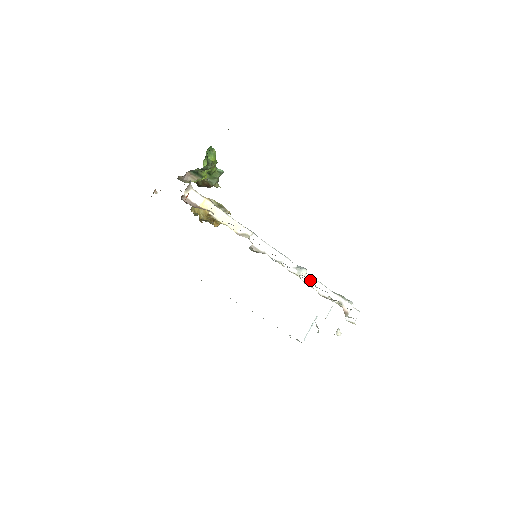
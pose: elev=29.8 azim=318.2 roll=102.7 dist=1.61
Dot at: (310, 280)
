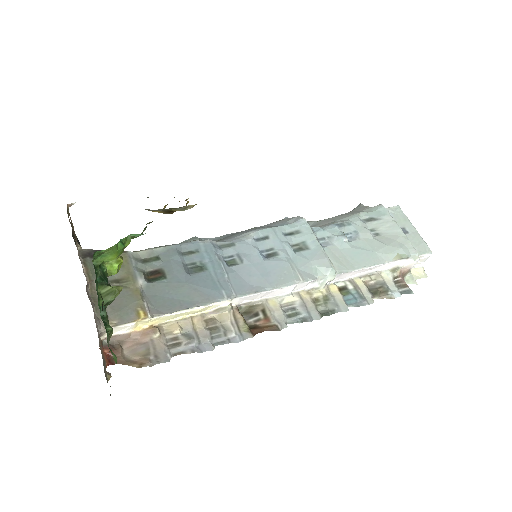
Dot at: (343, 276)
